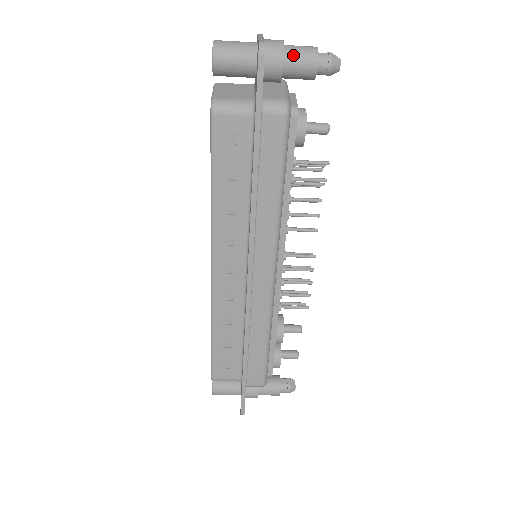
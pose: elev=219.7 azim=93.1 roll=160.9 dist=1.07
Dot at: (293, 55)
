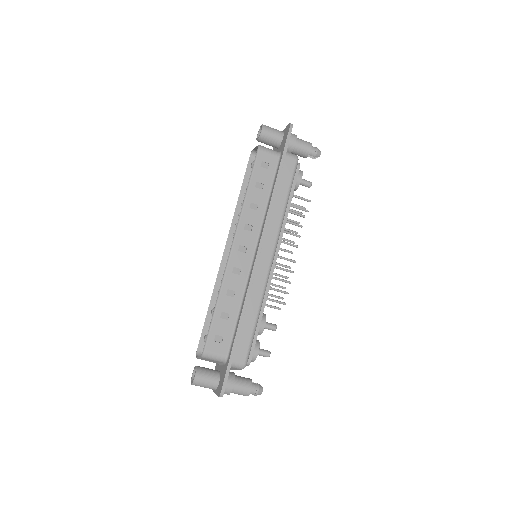
Dot at: (300, 140)
